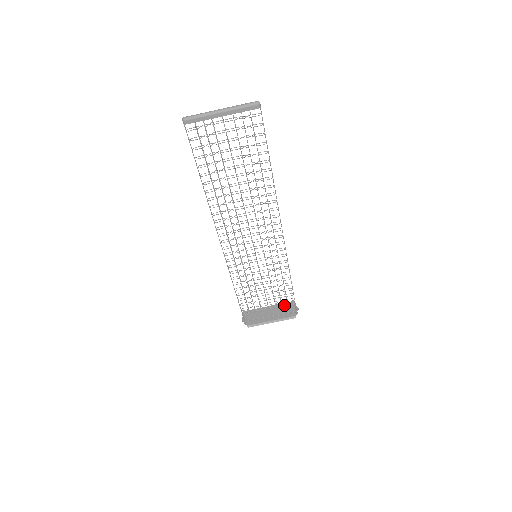
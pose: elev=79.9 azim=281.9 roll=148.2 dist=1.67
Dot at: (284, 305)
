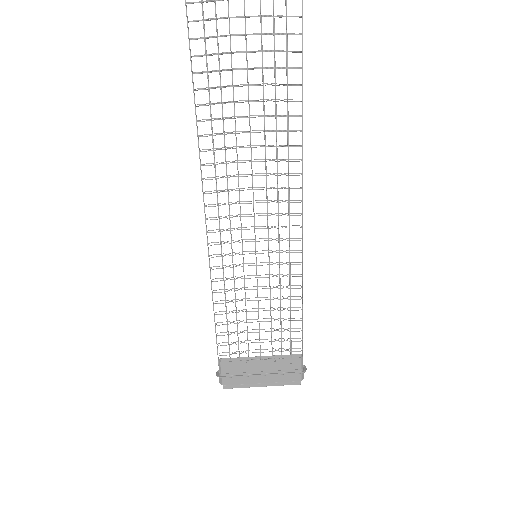
Dot at: occluded
